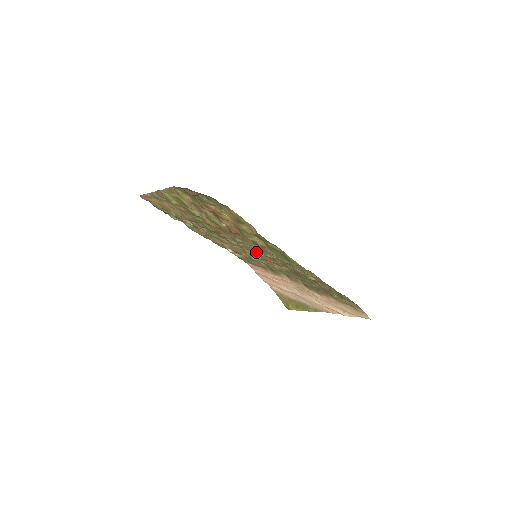
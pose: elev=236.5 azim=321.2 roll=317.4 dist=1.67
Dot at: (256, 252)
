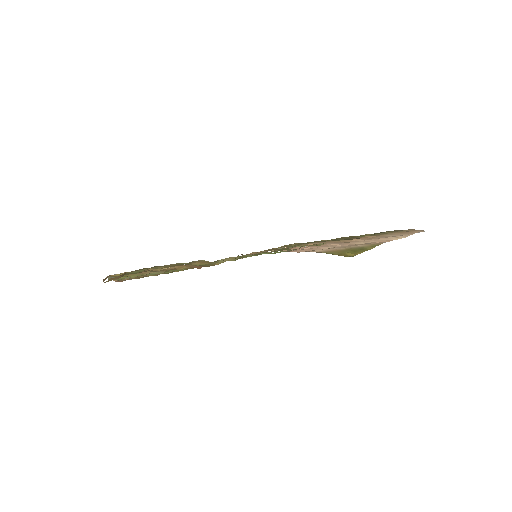
Dot at: (251, 254)
